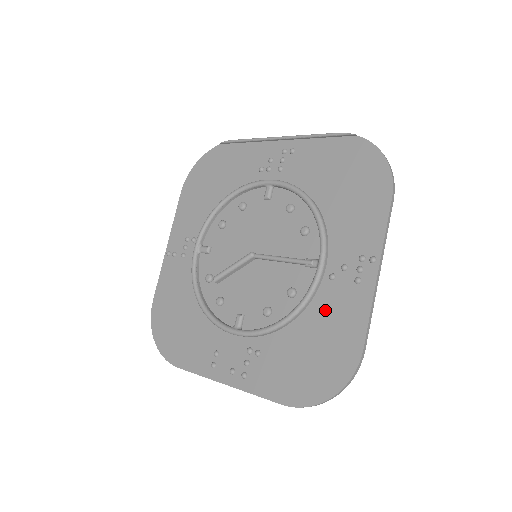
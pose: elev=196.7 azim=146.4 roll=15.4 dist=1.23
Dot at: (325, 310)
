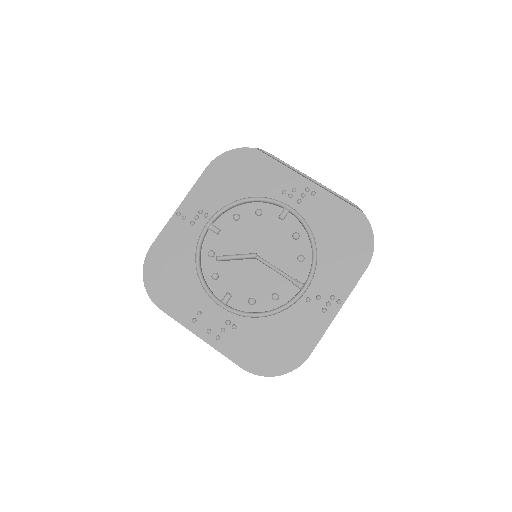
Dot at: (295, 319)
